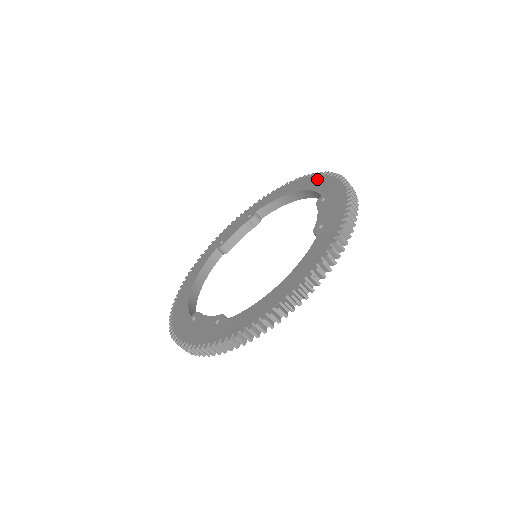
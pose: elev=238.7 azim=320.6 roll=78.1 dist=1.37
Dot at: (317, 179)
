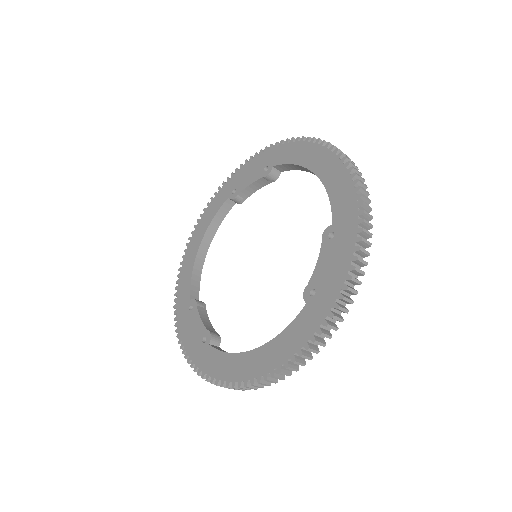
Dot at: (340, 176)
